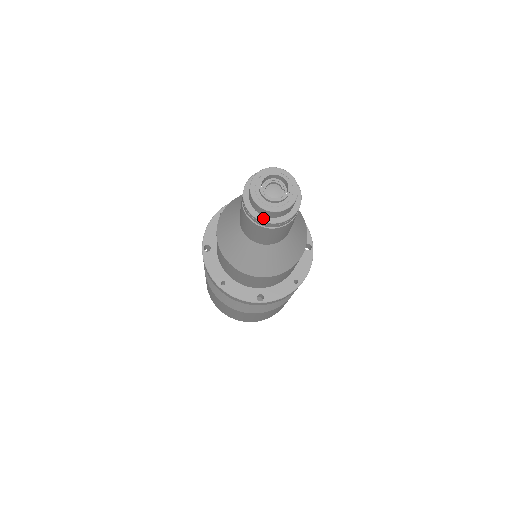
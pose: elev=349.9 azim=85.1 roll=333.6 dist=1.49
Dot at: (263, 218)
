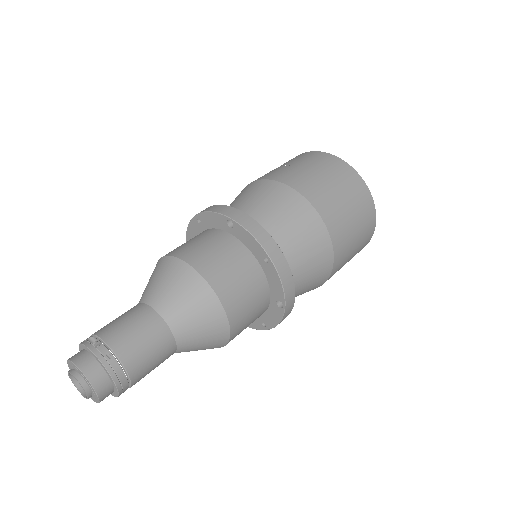
Dot at: occluded
